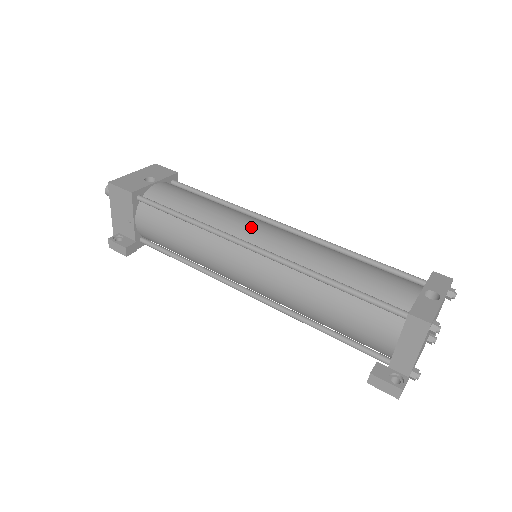
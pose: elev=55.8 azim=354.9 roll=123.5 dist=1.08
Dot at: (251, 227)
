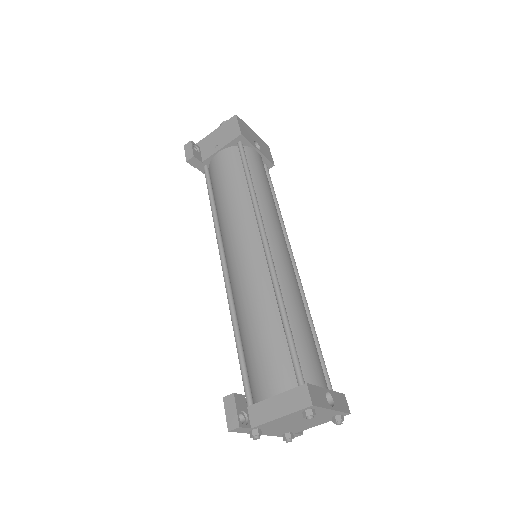
Dot at: (278, 235)
